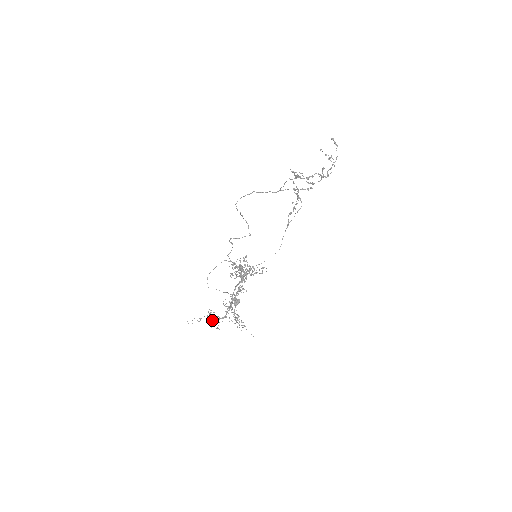
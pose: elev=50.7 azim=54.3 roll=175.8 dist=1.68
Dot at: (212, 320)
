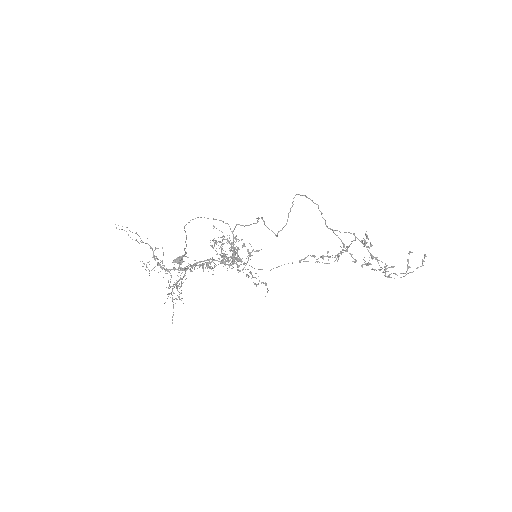
Dot at: (152, 257)
